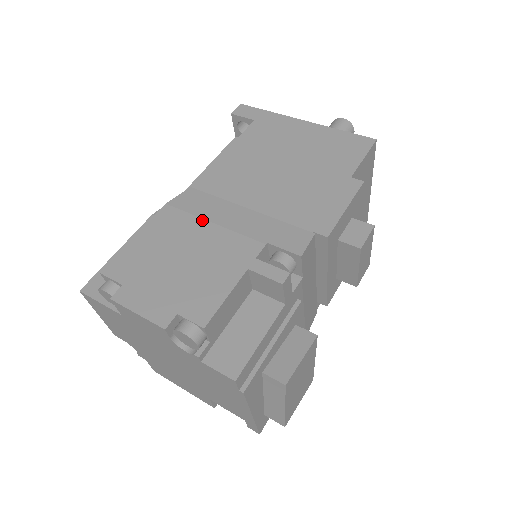
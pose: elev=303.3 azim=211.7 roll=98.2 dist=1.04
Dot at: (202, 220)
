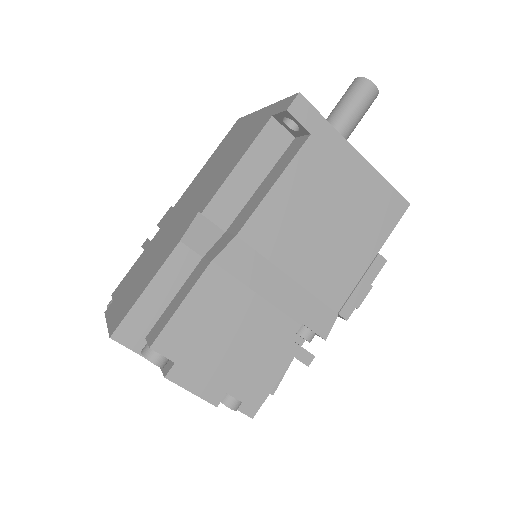
Dot at: (249, 290)
